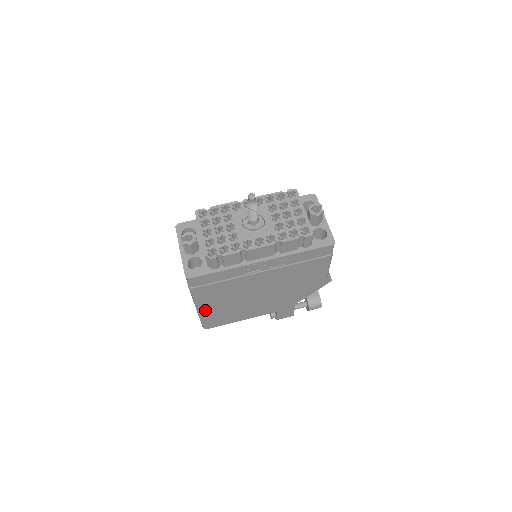
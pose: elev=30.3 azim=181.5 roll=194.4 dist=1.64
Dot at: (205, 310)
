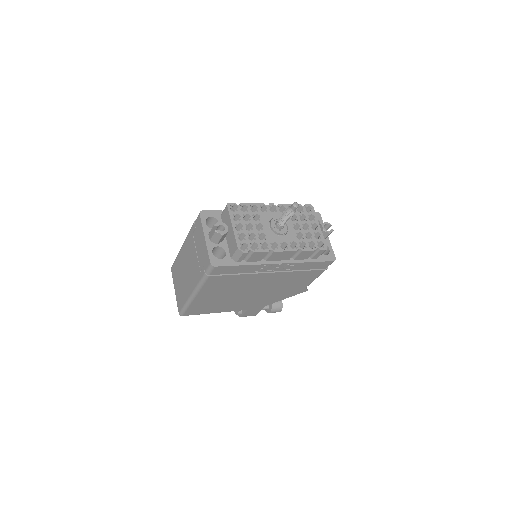
Dot at: (199, 298)
